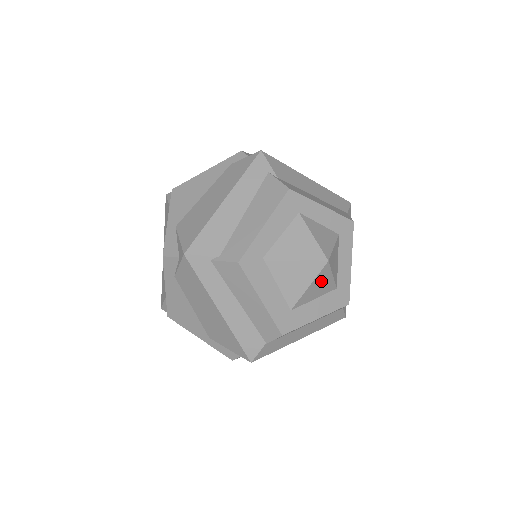
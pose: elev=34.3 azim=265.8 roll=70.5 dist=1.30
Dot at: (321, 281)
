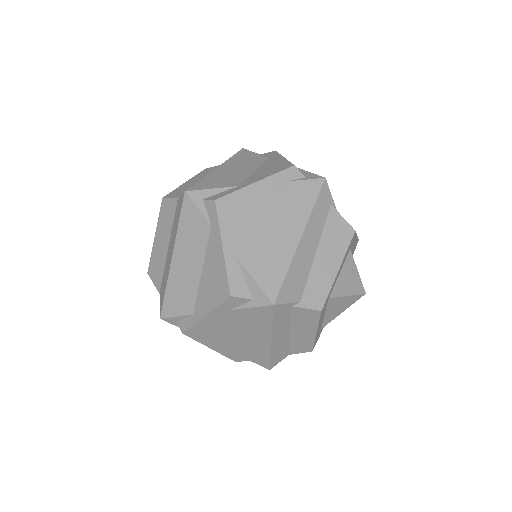
Dot at: occluded
